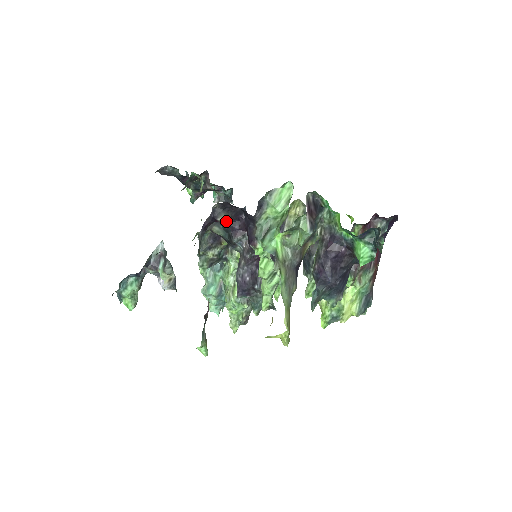
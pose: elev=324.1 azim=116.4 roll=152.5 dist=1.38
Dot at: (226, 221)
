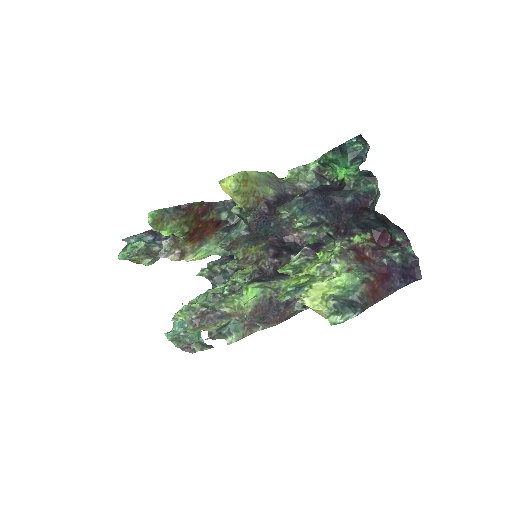
Dot at: occluded
